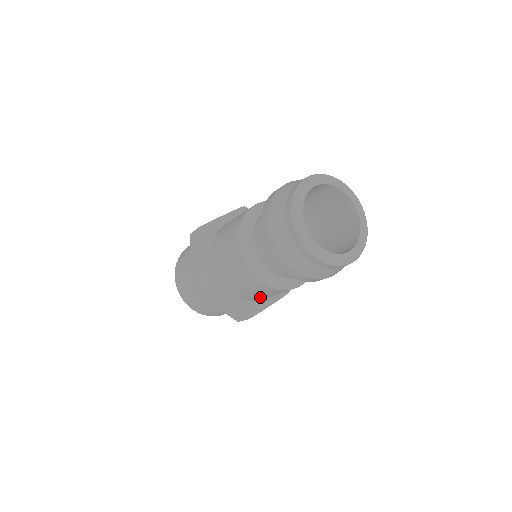
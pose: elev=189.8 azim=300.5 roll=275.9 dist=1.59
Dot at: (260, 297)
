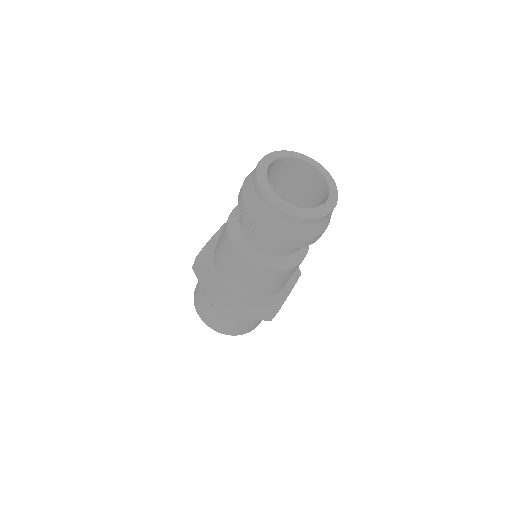
Dot at: (277, 287)
